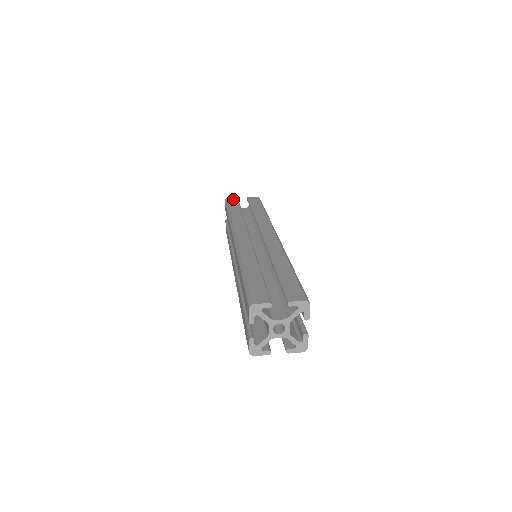
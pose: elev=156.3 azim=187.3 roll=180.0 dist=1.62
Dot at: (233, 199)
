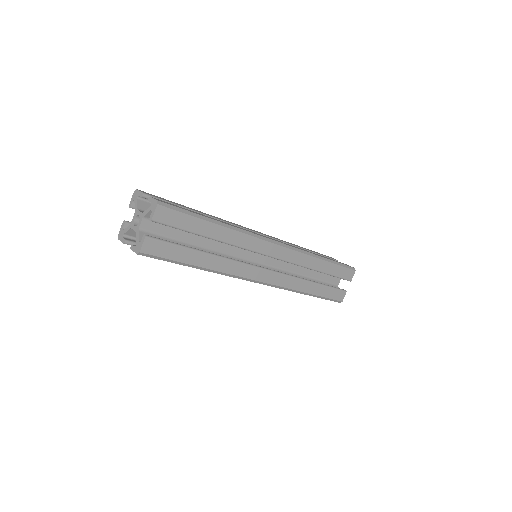
Dot at: occluded
